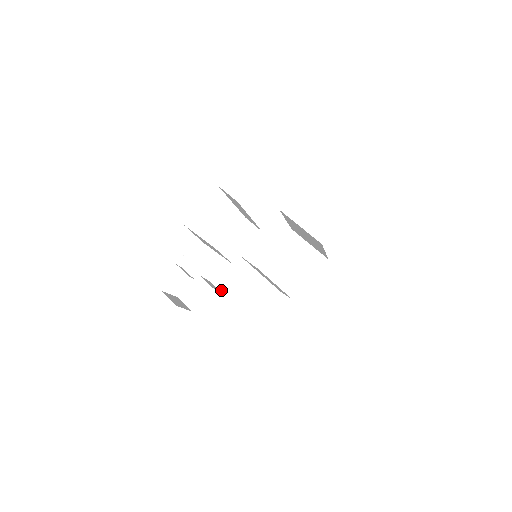
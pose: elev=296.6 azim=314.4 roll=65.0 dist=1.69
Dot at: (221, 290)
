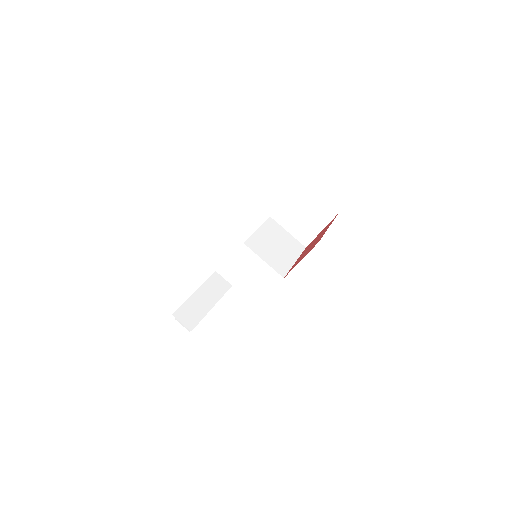
Dot at: occluded
